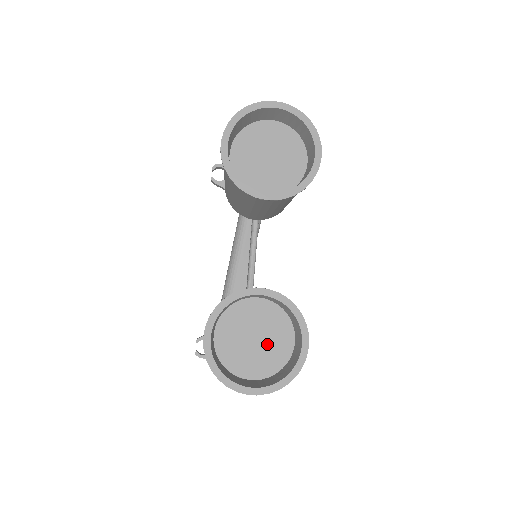
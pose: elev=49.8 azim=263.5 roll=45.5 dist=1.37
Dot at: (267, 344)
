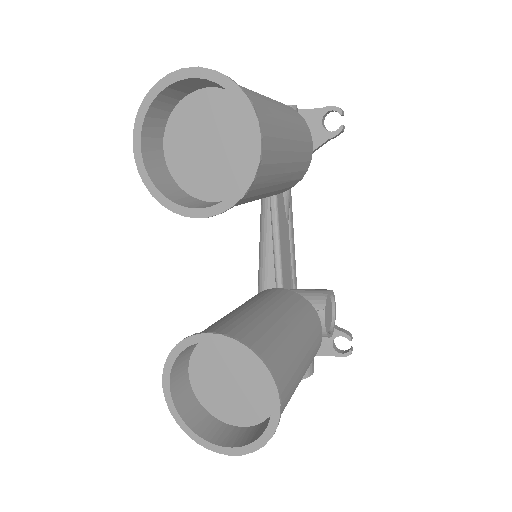
Dot at: (247, 388)
